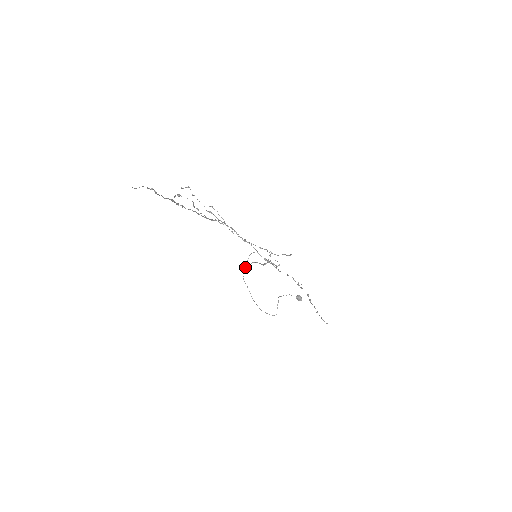
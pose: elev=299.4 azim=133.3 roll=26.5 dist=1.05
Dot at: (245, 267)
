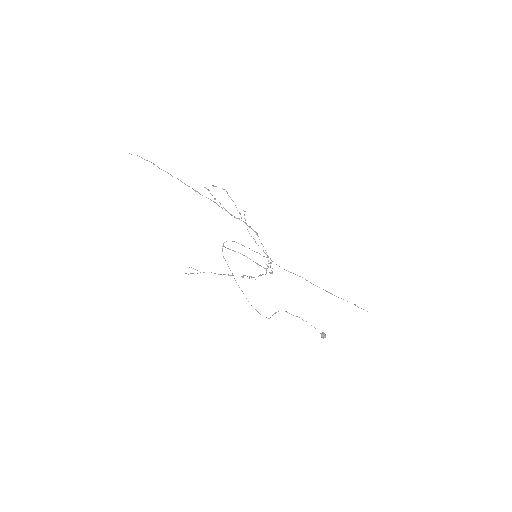
Dot at: (222, 248)
